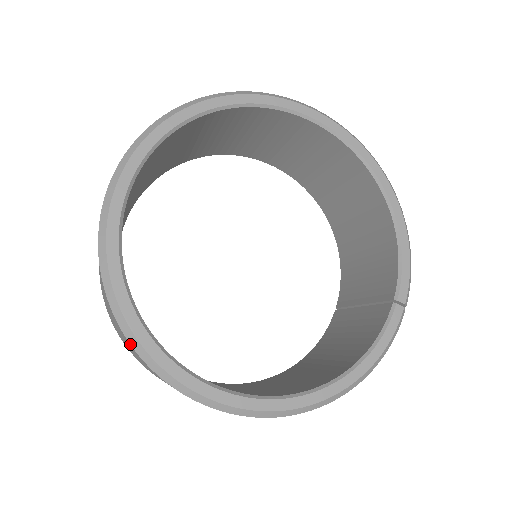
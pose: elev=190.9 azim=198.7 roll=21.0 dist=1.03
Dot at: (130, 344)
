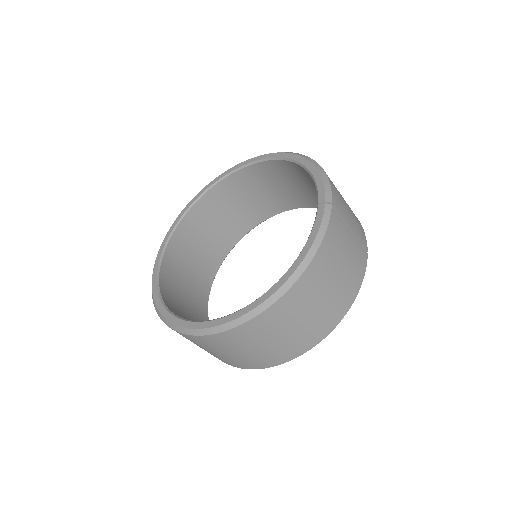
Dot at: (168, 326)
